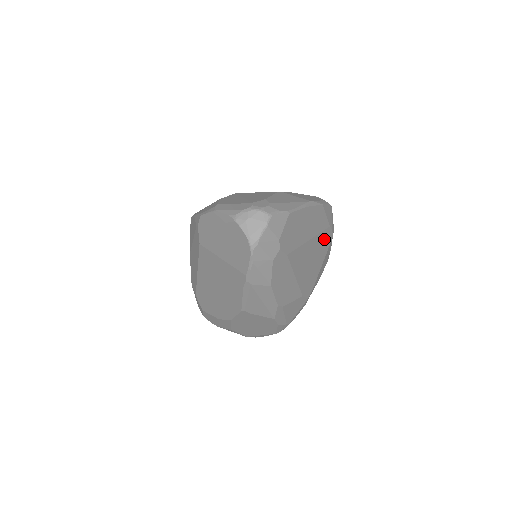
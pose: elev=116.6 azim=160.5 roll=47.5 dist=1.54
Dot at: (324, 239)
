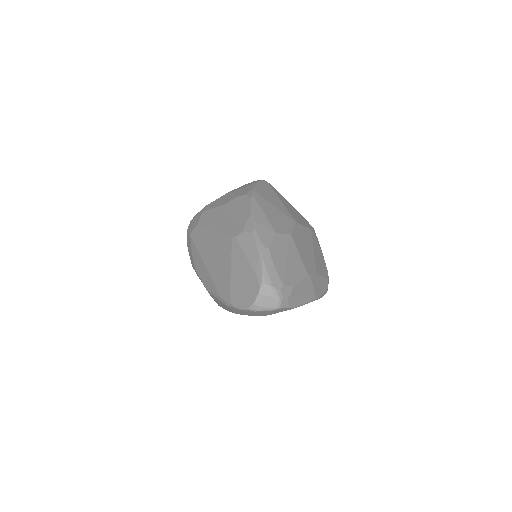
Dot at: occluded
